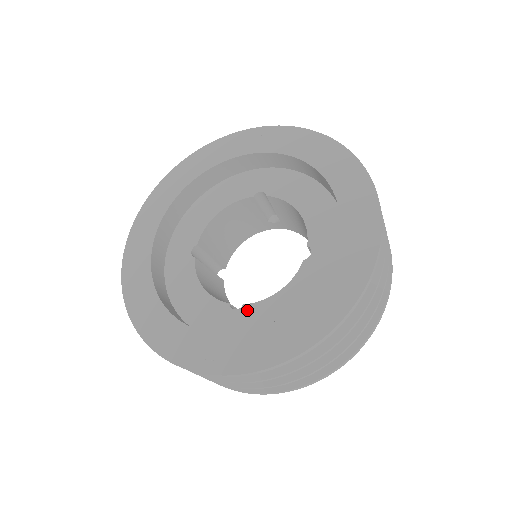
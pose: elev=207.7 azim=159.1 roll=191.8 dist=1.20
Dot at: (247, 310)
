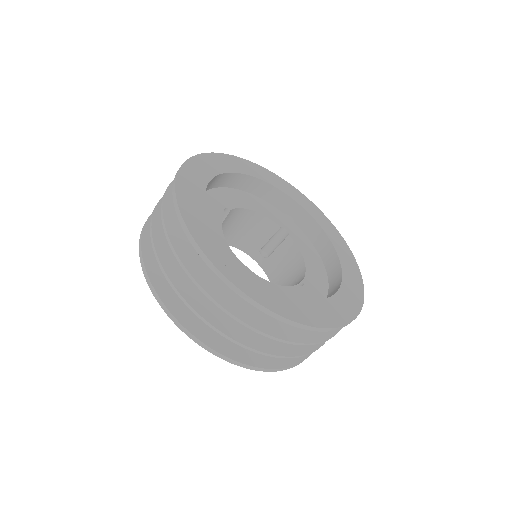
Dot at: occluded
